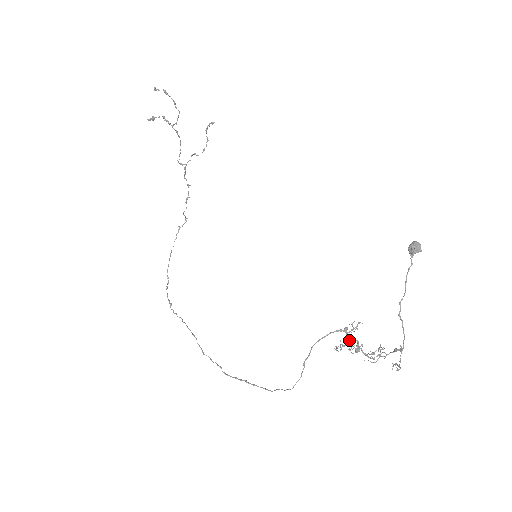
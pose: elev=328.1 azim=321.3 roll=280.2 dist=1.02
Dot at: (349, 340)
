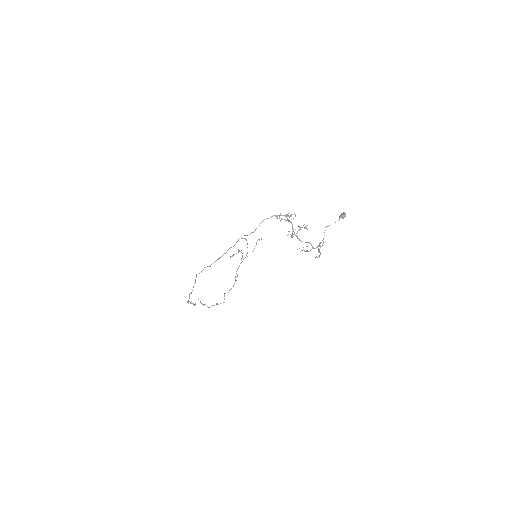
Dot at: (287, 220)
